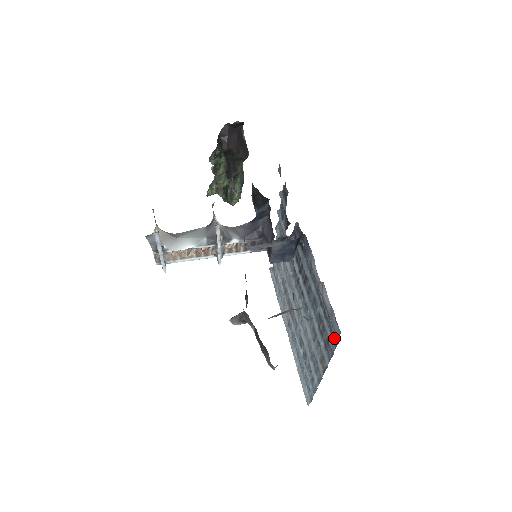
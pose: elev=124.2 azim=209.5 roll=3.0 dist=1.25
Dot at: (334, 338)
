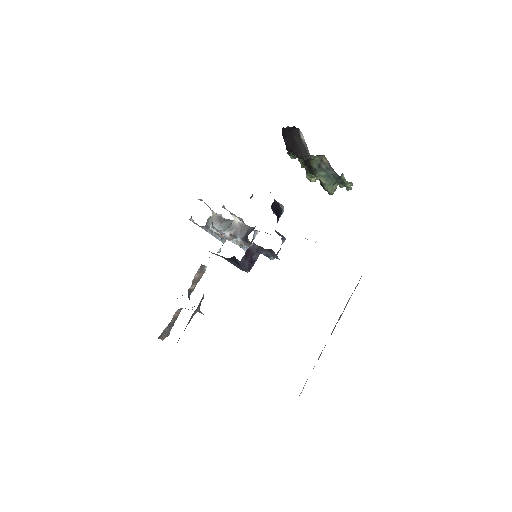
Dot at: occluded
